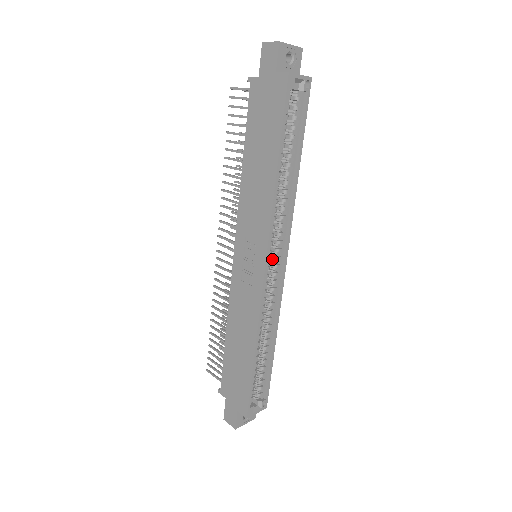
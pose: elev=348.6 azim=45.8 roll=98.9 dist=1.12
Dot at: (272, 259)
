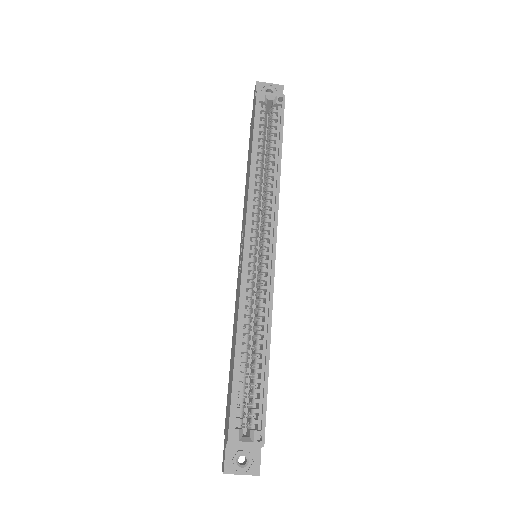
Dot at: (262, 248)
